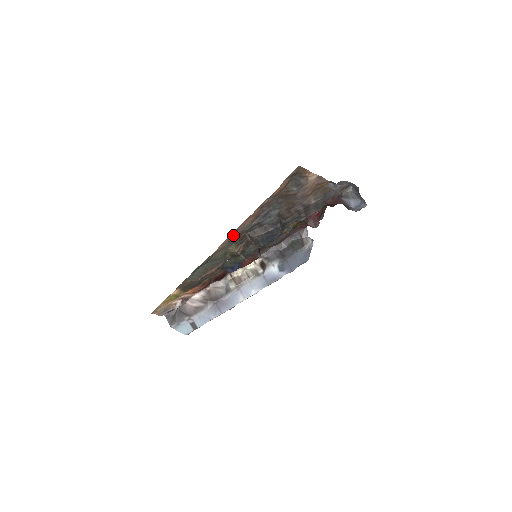
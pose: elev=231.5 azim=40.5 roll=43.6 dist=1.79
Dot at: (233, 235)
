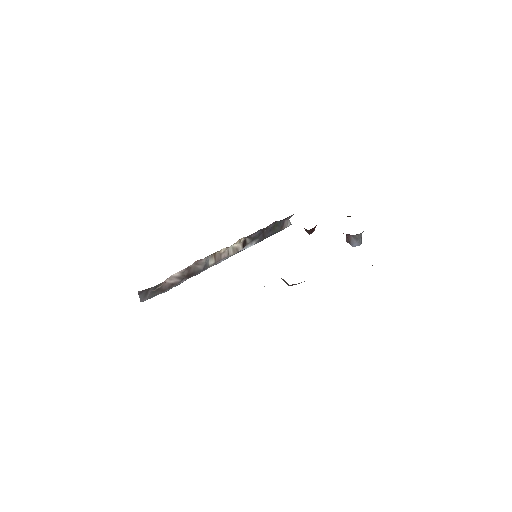
Dot at: occluded
